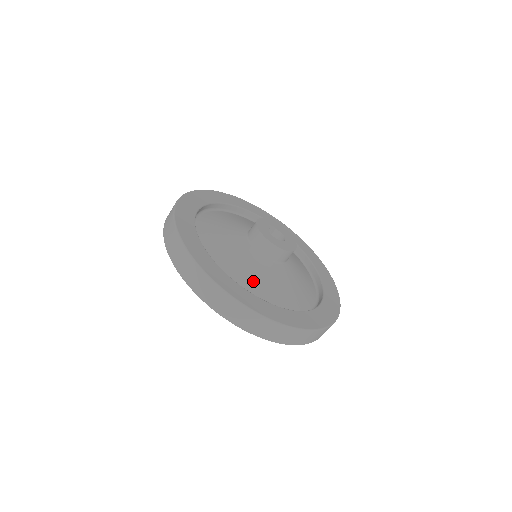
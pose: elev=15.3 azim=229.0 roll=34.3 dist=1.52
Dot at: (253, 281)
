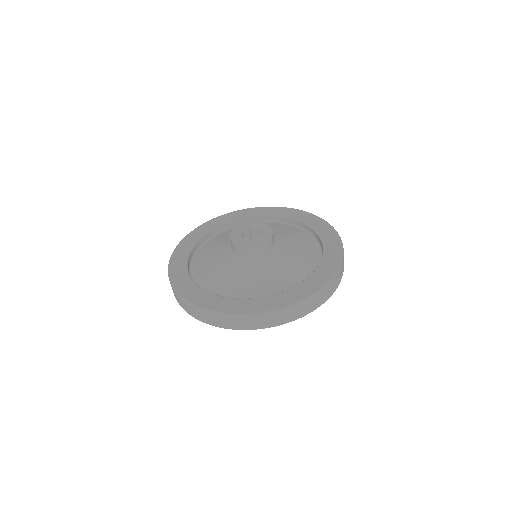
Dot at: (218, 279)
